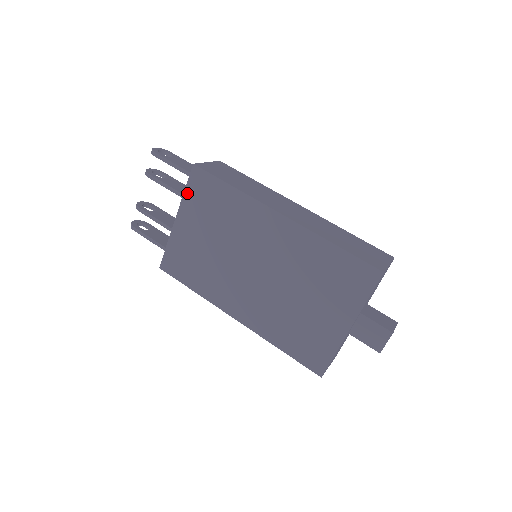
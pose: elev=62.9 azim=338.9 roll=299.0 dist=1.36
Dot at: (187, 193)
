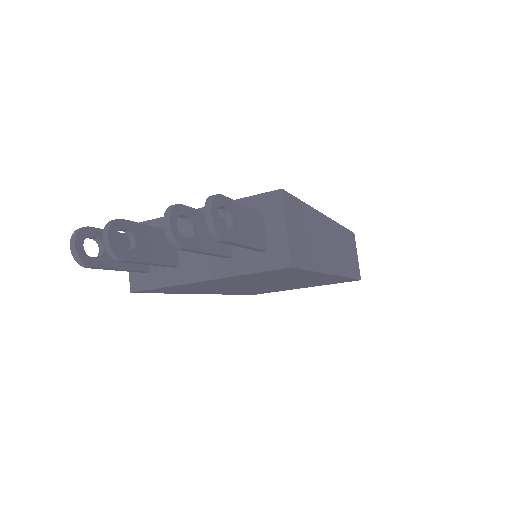
Dot at: (250, 275)
